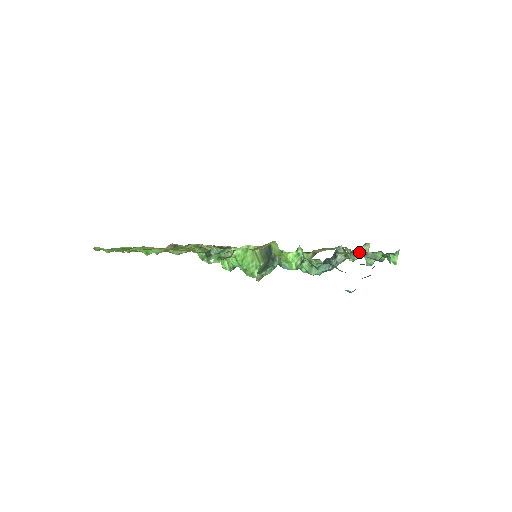
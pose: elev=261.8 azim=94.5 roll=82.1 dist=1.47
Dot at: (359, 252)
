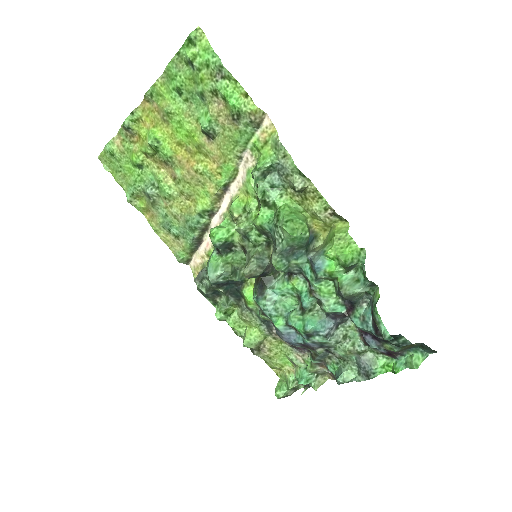
Dot at: (328, 367)
